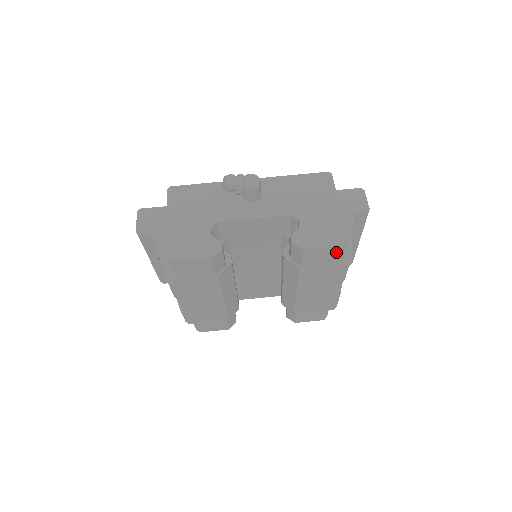
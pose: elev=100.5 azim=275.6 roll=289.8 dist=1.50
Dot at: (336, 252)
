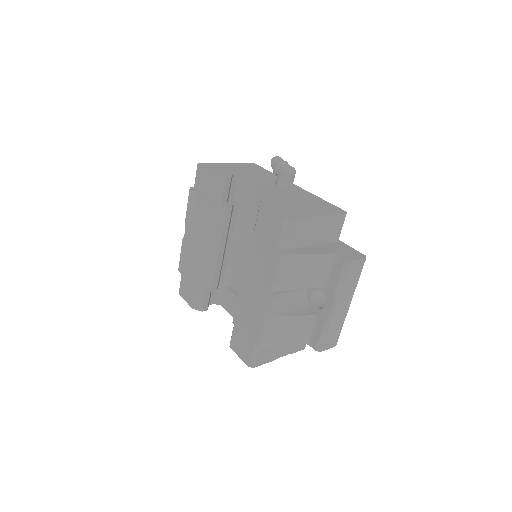
Dot at: (279, 226)
